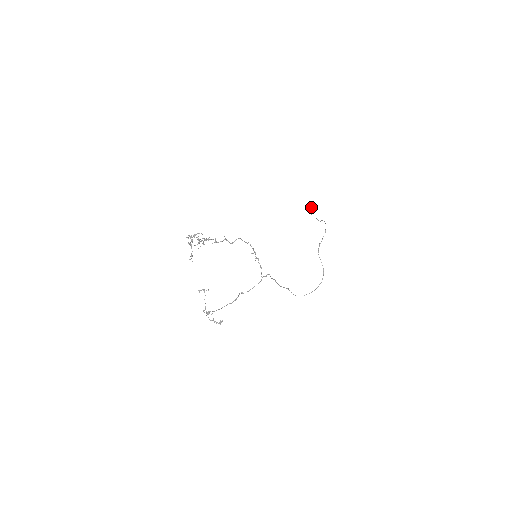
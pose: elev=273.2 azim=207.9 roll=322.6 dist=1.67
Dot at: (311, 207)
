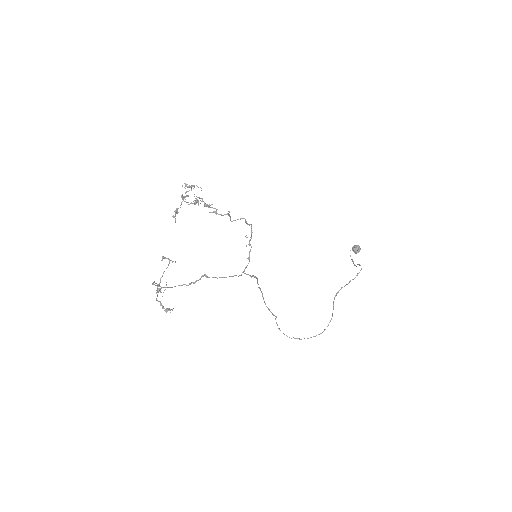
Dot at: (353, 247)
